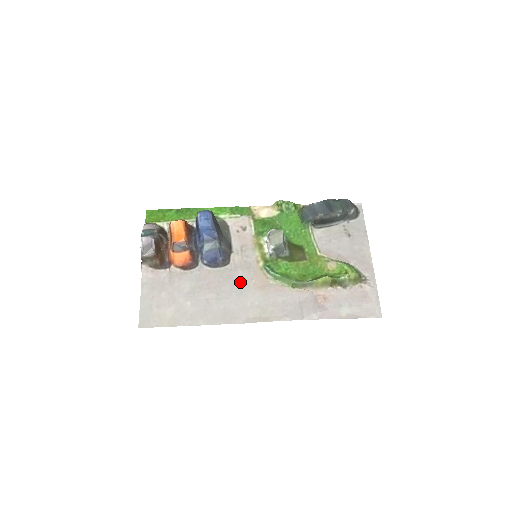
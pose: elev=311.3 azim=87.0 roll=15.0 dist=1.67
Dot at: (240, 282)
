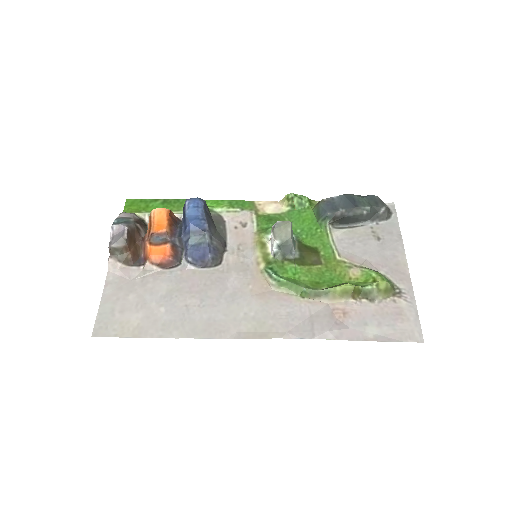
Dot at: (233, 287)
